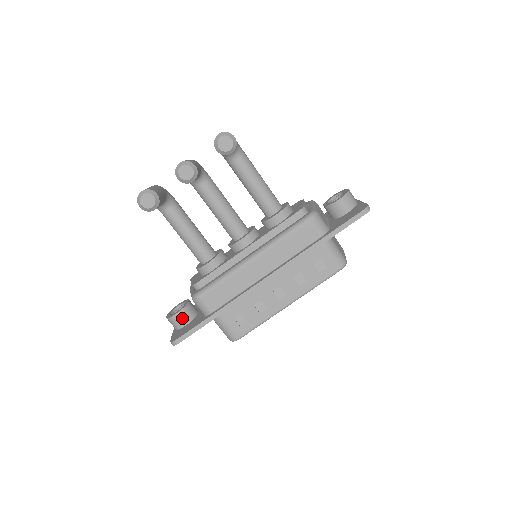
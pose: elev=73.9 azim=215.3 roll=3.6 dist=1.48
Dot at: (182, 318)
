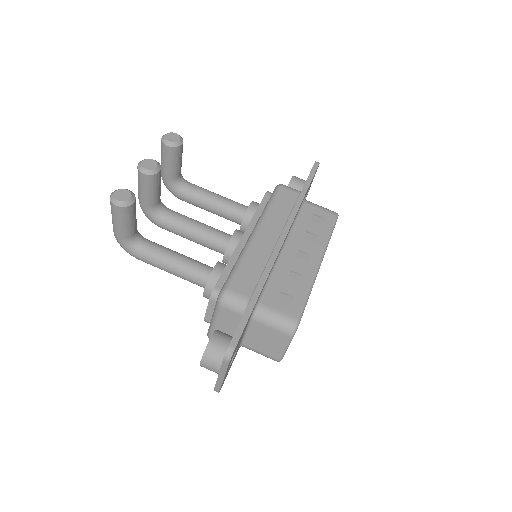
Dot at: (220, 341)
